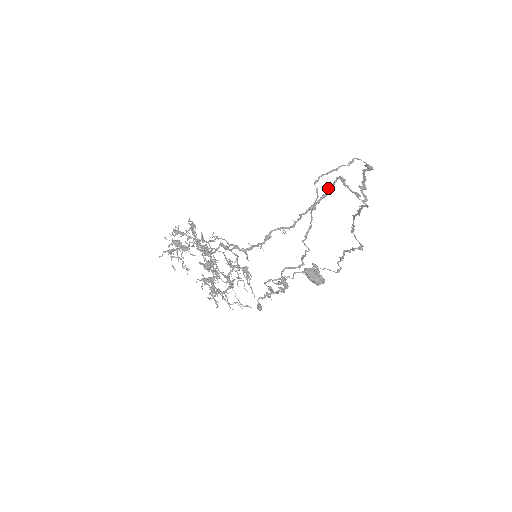
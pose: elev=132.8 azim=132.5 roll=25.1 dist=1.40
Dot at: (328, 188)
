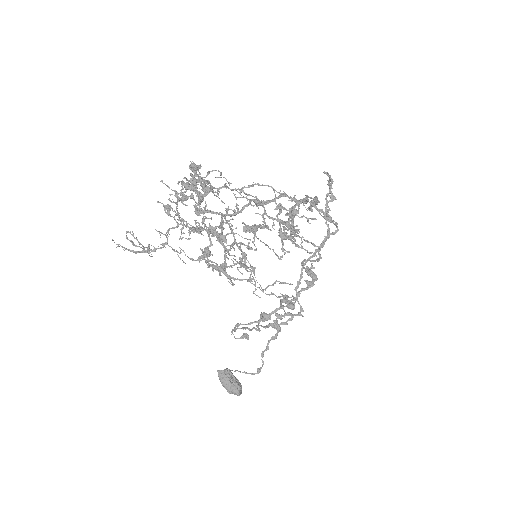
Dot at: occluded
